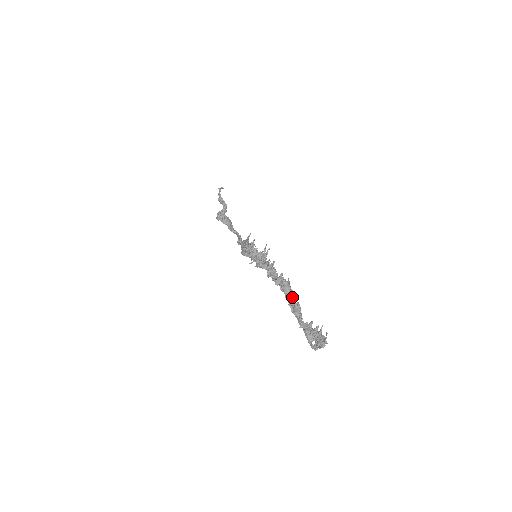
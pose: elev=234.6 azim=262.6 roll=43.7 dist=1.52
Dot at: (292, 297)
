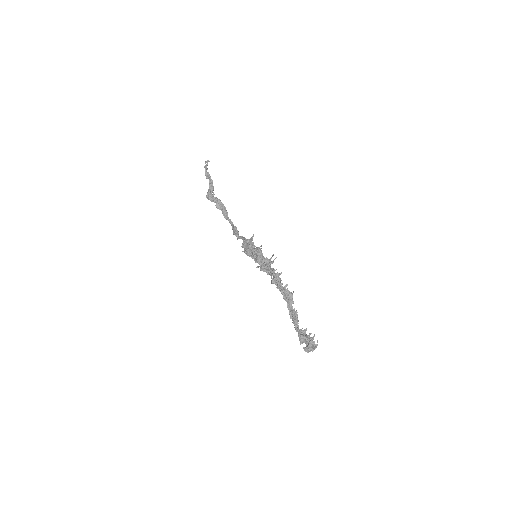
Dot at: (292, 306)
